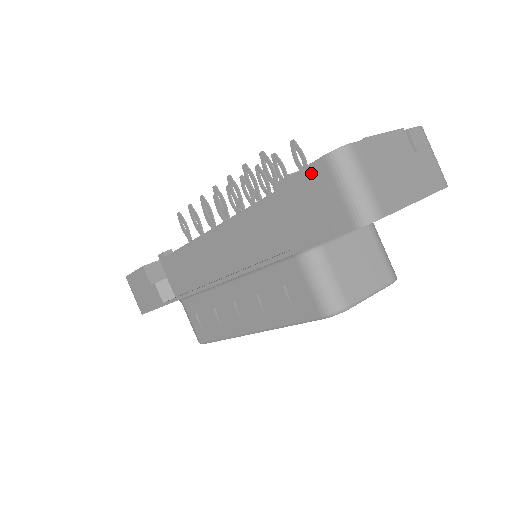
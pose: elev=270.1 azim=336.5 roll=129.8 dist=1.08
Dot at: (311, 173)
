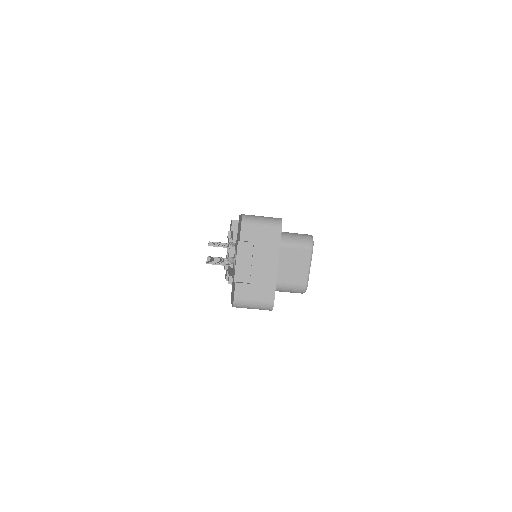
Dot at: occluded
